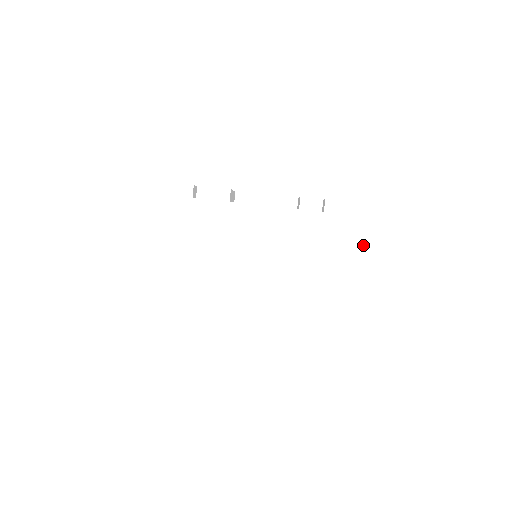
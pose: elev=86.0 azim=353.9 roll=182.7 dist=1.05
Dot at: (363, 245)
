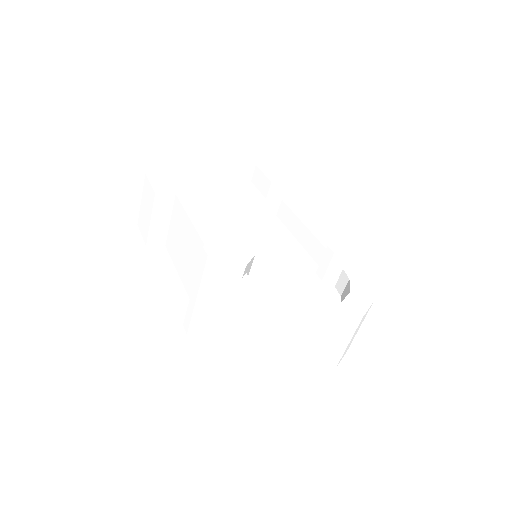
Dot at: occluded
